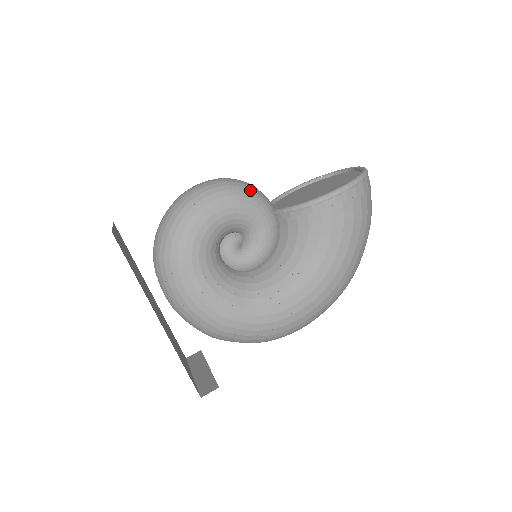
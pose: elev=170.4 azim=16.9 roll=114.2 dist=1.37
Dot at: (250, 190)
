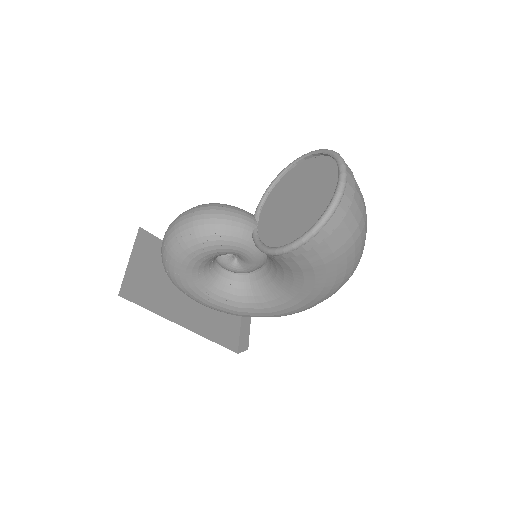
Dot at: (218, 230)
